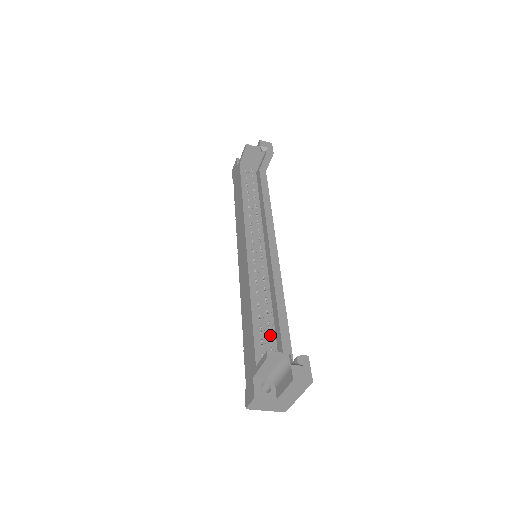
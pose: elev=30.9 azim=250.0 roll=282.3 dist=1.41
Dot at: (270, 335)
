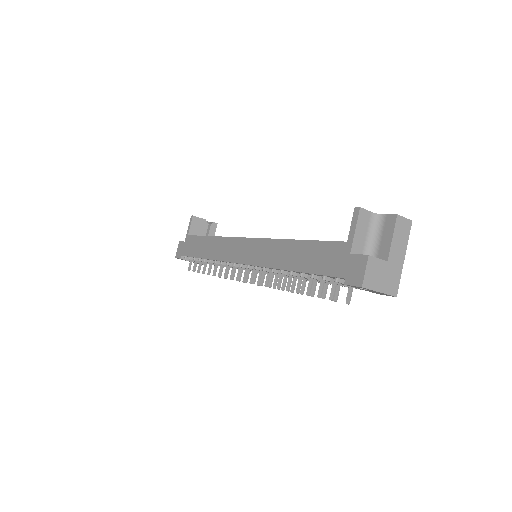
Dot at: occluded
